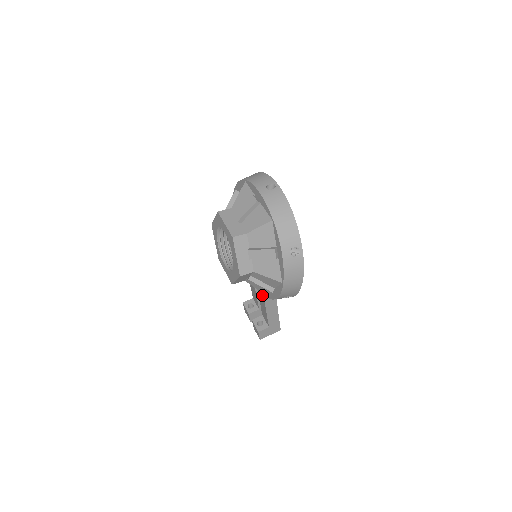
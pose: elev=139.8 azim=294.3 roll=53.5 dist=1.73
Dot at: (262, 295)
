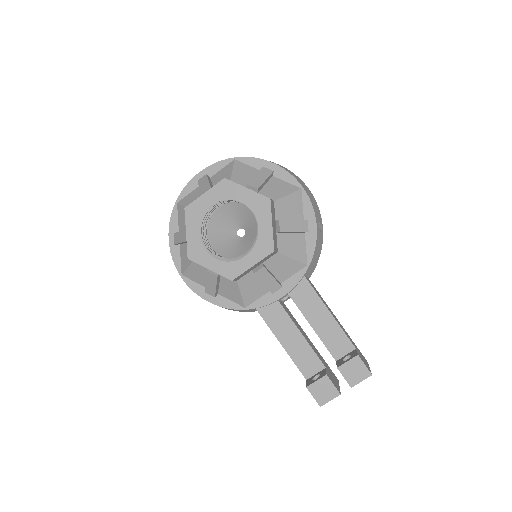
Dot at: (306, 287)
